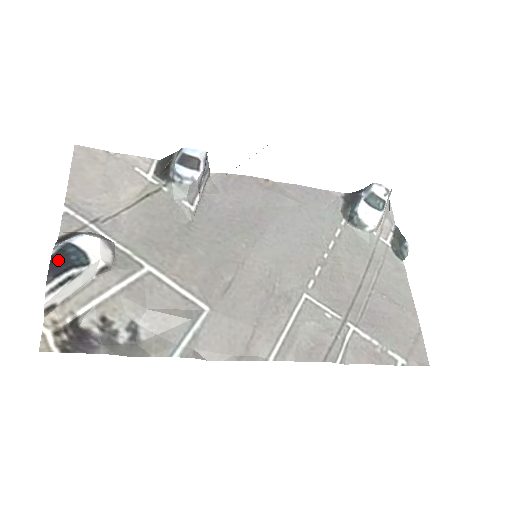
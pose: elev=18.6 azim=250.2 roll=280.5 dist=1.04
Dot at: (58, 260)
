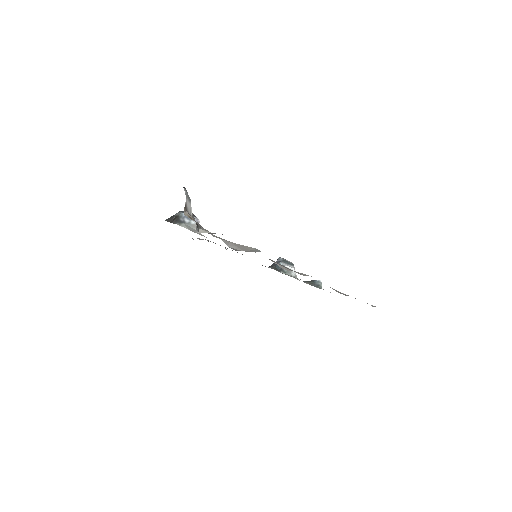
Dot at: occluded
